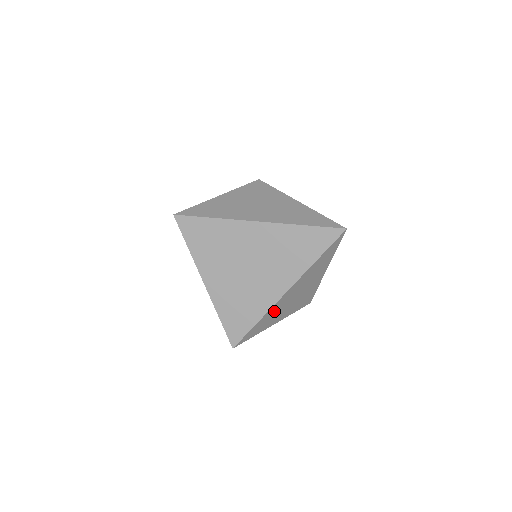
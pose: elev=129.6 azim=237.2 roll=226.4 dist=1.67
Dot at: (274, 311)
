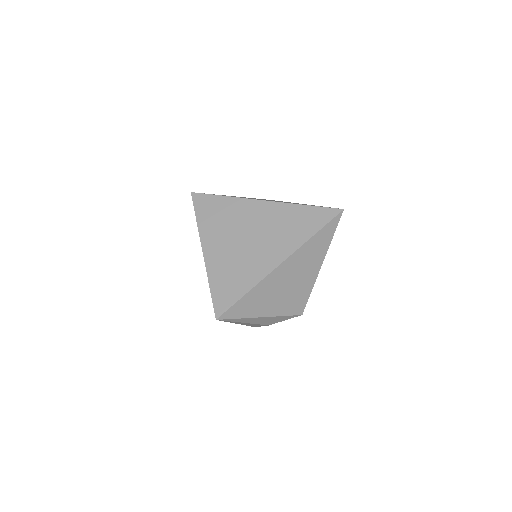
Dot at: (265, 289)
